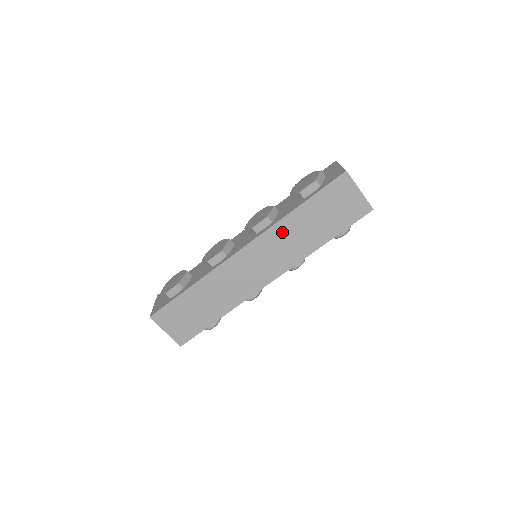
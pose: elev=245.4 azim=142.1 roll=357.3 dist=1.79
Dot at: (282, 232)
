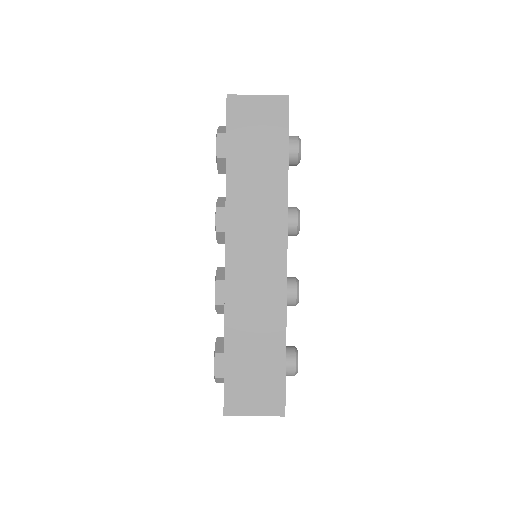
Dot at: (240, 203)
